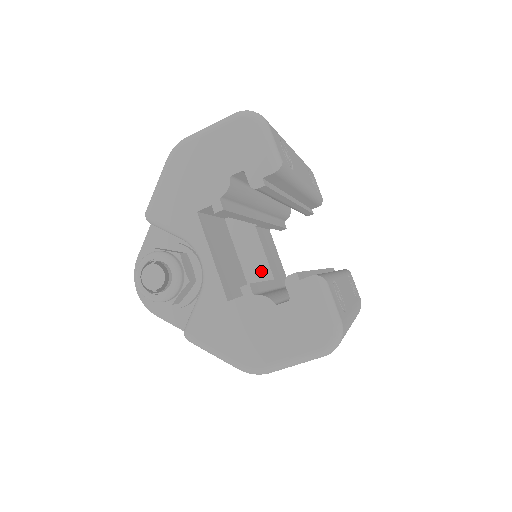
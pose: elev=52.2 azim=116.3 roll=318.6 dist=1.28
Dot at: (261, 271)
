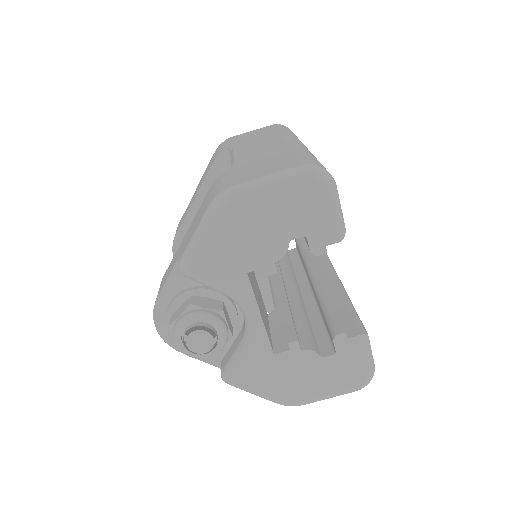
Dot at: occluded
